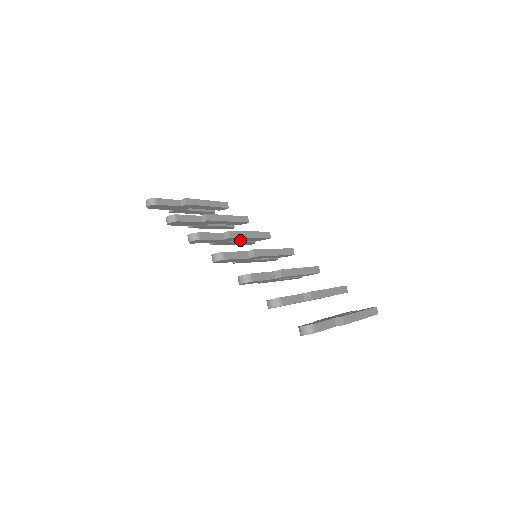
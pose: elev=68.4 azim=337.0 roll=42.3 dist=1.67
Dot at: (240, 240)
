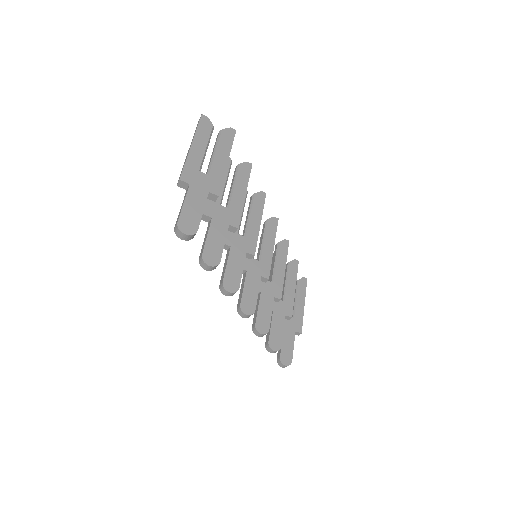
Dot at: occluded
